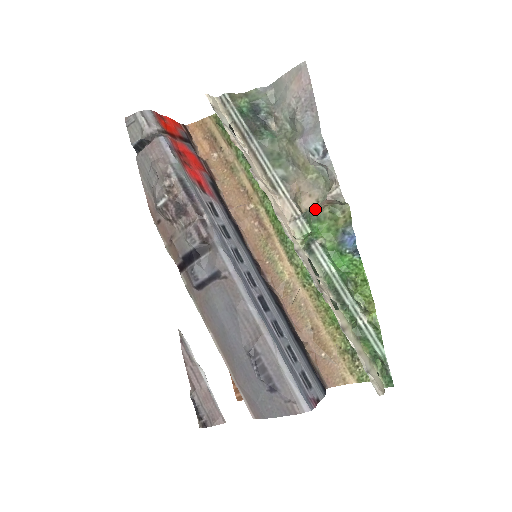
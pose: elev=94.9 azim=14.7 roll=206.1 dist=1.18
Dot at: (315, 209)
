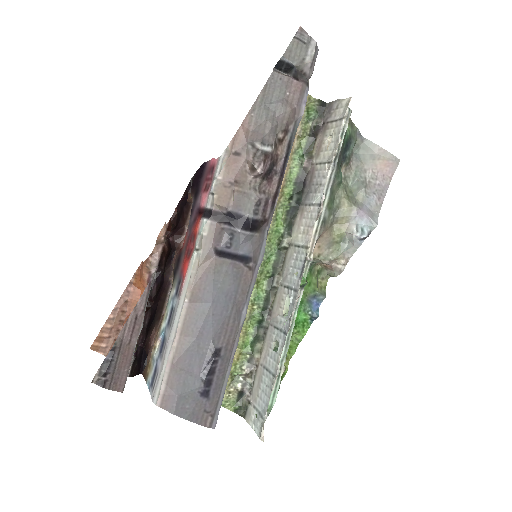
Dot at: occluded
